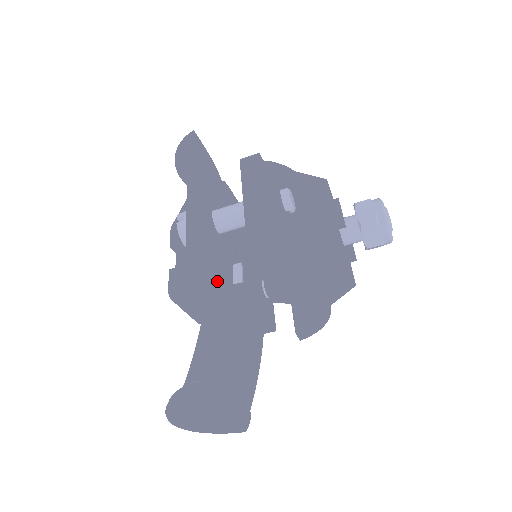
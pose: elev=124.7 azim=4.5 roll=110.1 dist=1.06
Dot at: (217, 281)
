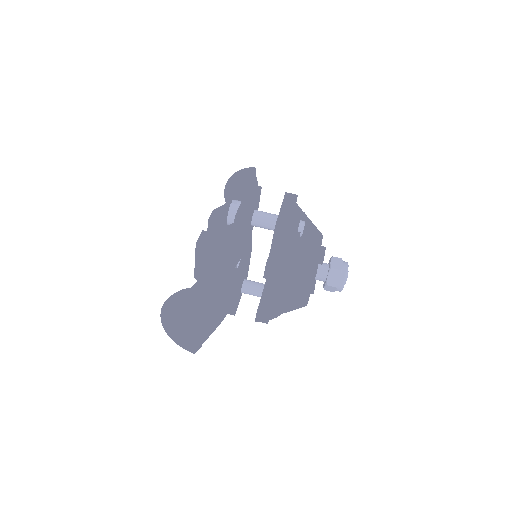
Dot at: (235, 248)
